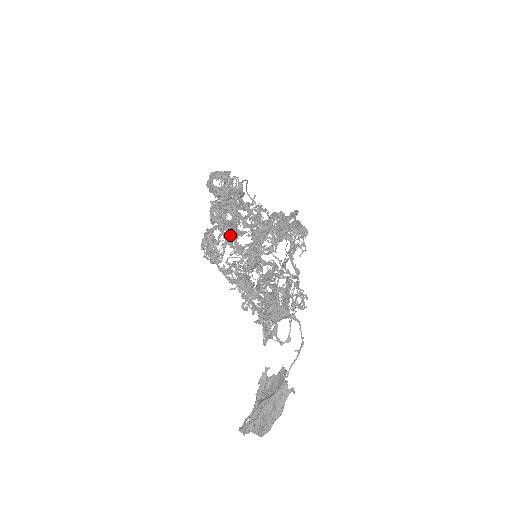
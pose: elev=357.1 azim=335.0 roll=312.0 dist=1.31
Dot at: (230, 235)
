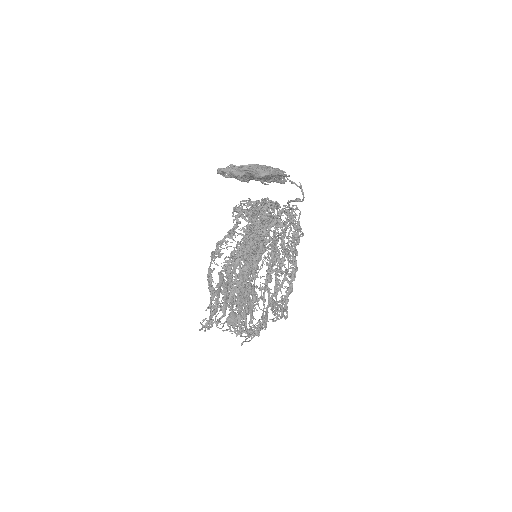
Dot at: (237, 258)
